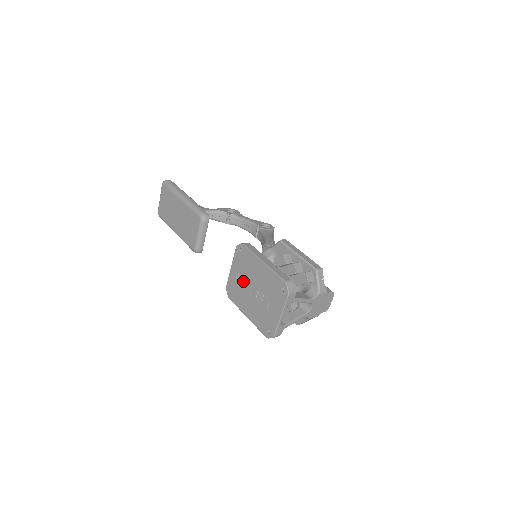
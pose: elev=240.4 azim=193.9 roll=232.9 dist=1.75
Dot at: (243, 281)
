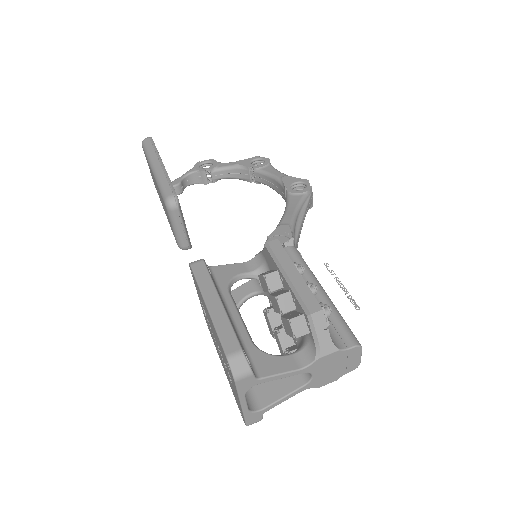
Dot at: occluded
